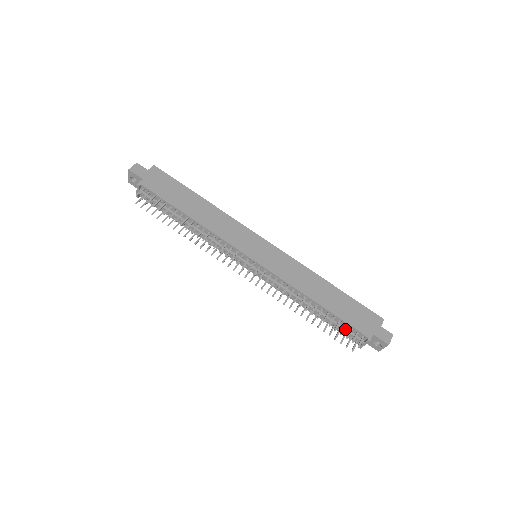
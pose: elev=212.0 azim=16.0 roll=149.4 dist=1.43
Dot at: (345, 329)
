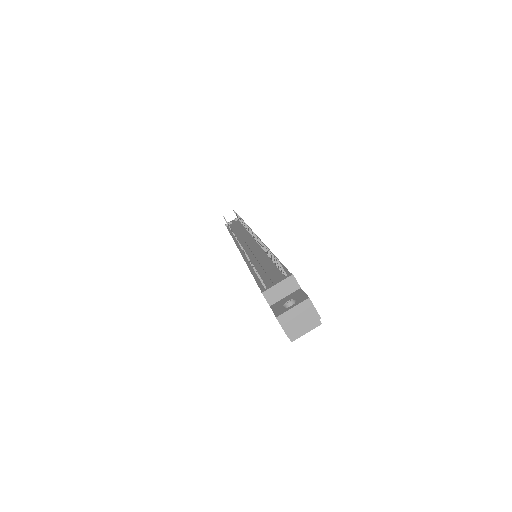
Dot at: (274, 273)
